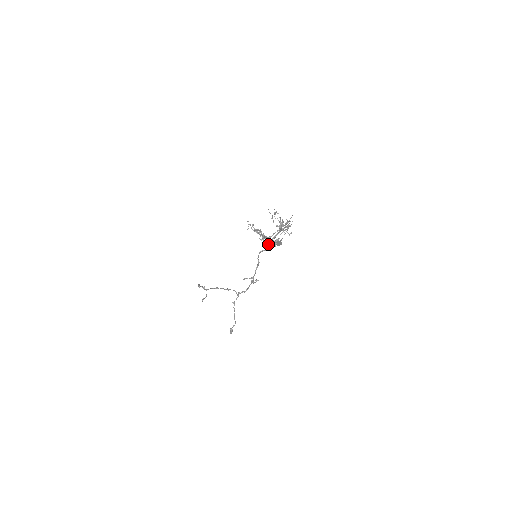
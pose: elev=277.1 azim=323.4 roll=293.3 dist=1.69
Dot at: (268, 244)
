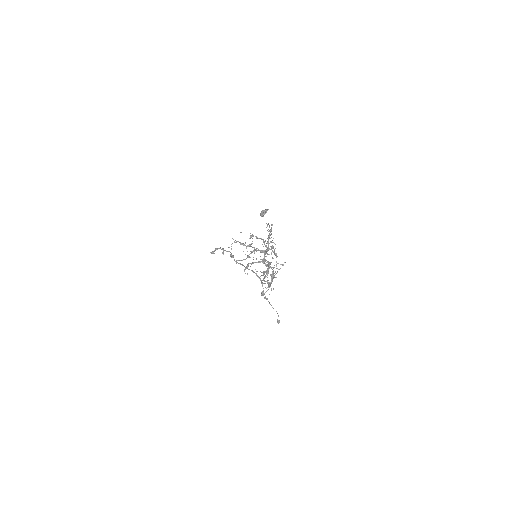
Dot at: occluded
